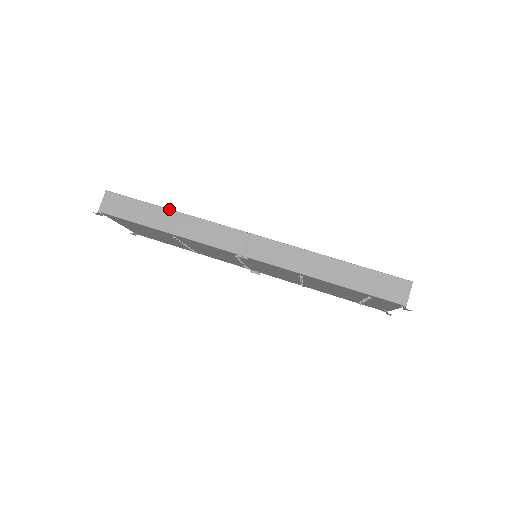
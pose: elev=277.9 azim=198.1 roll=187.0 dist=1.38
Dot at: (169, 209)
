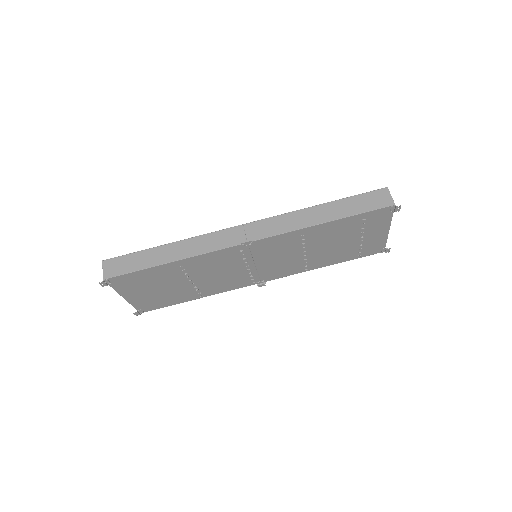
Dot at: (165, 244)
